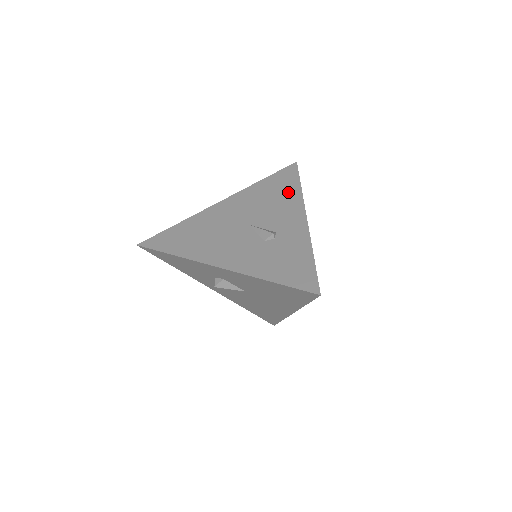
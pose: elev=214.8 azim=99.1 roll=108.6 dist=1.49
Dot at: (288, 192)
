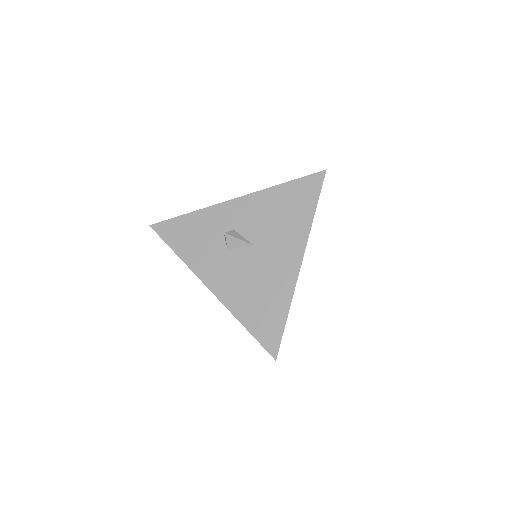
Dot at: occluded
